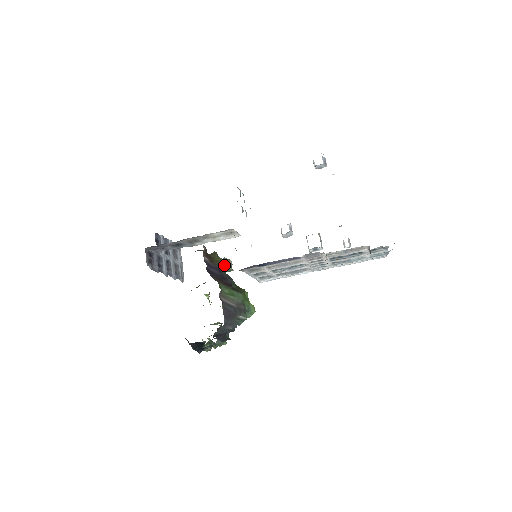
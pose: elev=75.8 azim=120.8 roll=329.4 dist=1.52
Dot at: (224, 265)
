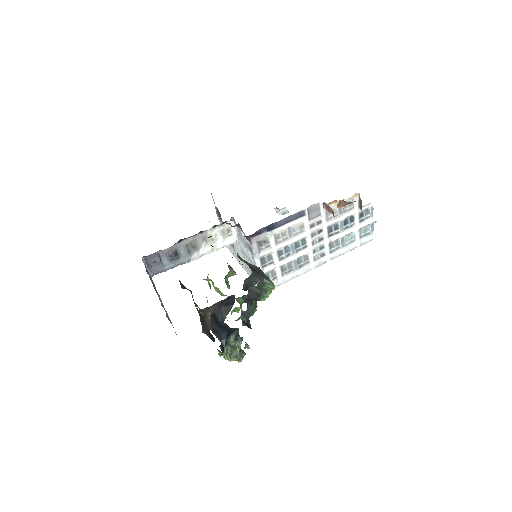
Dot at: occluded
